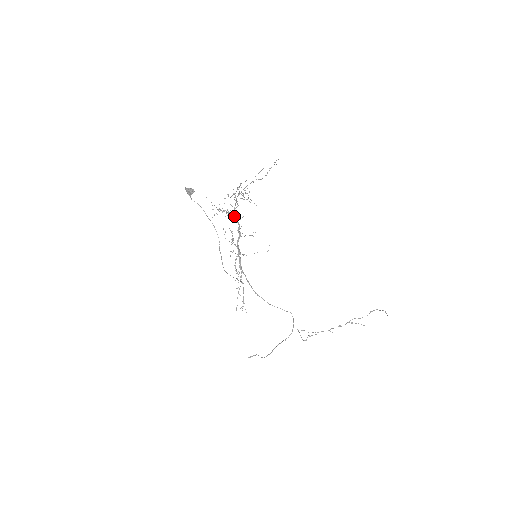
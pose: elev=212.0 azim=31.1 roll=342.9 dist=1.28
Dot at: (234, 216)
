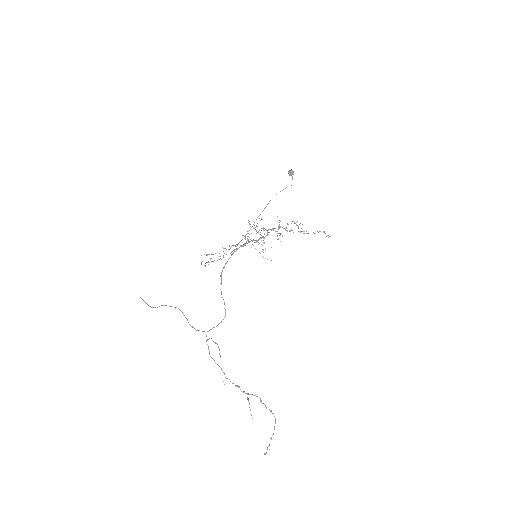
Dot at: occluded
